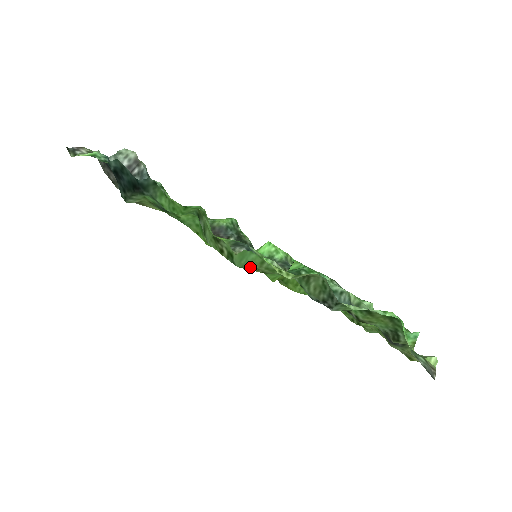
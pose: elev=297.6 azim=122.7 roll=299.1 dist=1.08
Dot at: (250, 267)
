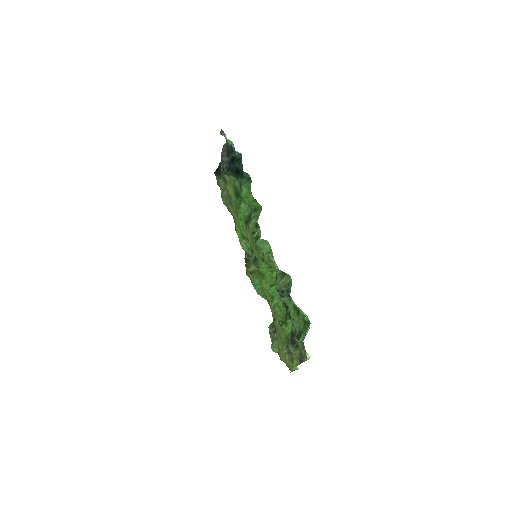
Dot at: (262, 250)
